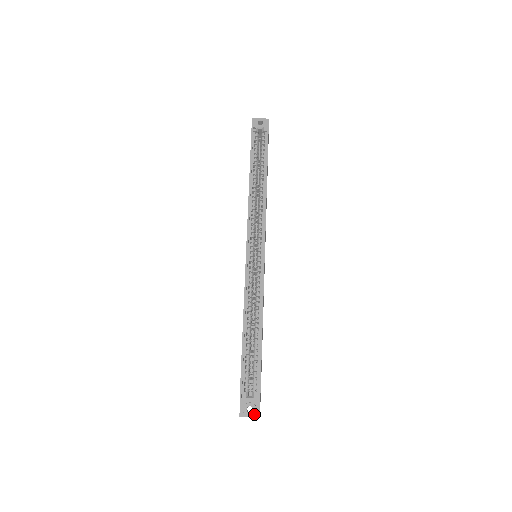
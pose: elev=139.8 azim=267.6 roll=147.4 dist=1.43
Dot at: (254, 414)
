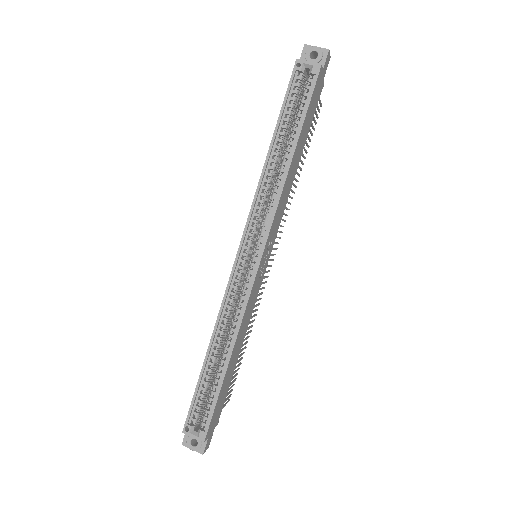
Dot at: (197, 449)
